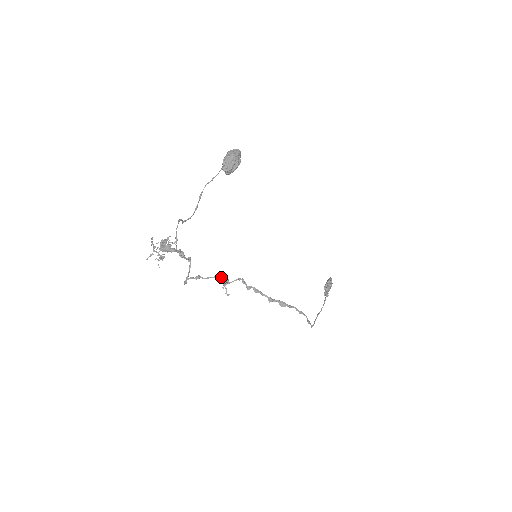
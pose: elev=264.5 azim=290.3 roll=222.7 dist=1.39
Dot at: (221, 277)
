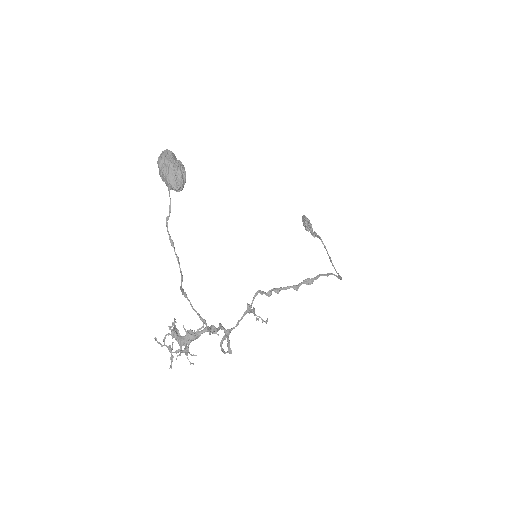
Dot at: (248, 310)
